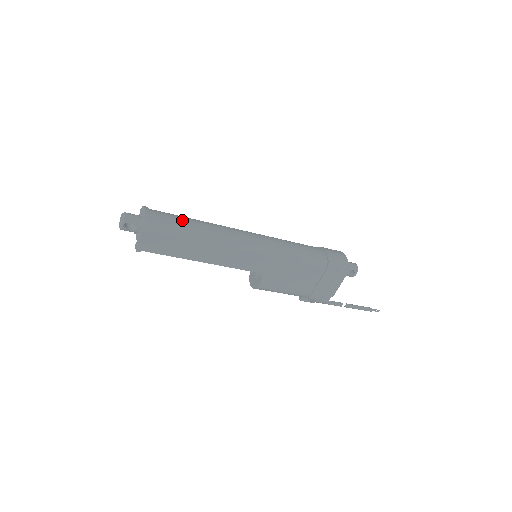
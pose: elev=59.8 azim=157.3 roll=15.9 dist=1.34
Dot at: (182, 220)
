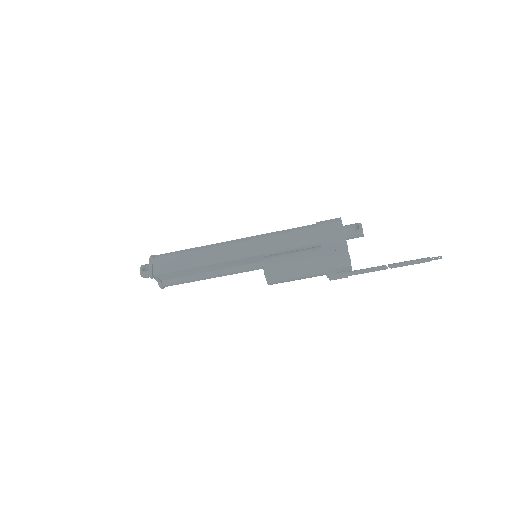
Dot at: occluded
